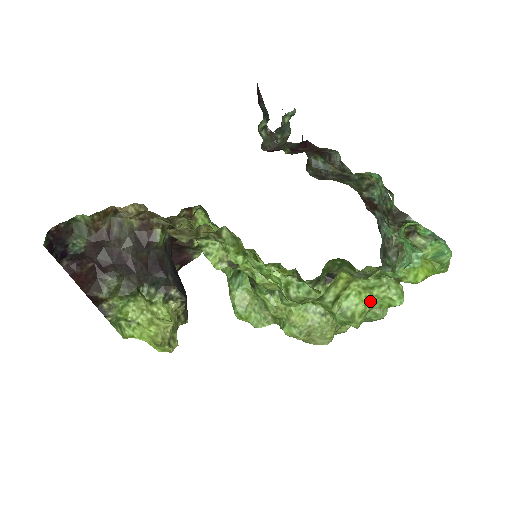
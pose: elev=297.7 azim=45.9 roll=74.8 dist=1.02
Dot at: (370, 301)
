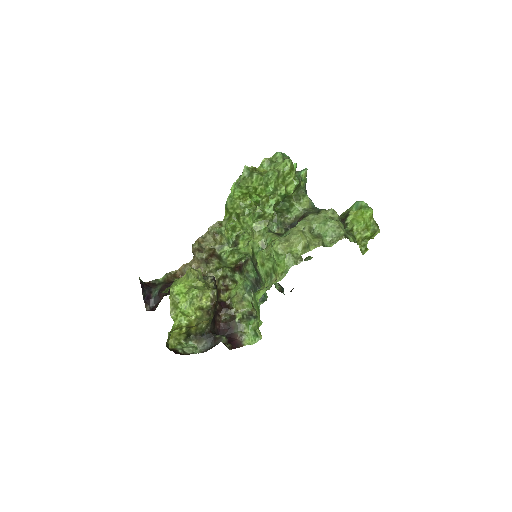
Dot at: (276, 168)
